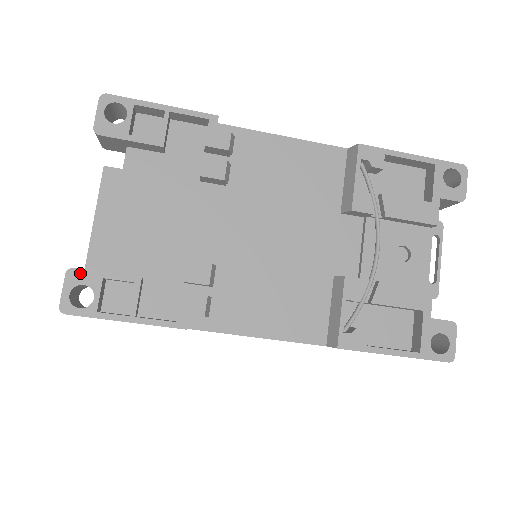
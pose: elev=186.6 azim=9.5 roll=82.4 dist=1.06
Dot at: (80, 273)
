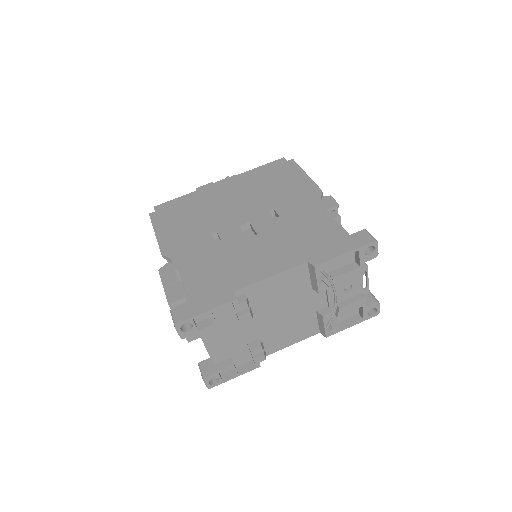
Dot at: (209, 377)
